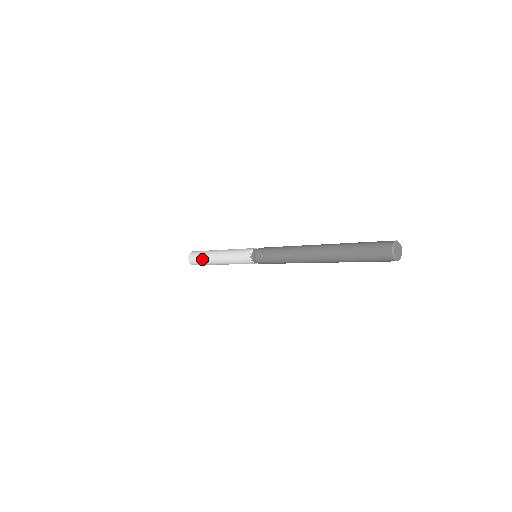
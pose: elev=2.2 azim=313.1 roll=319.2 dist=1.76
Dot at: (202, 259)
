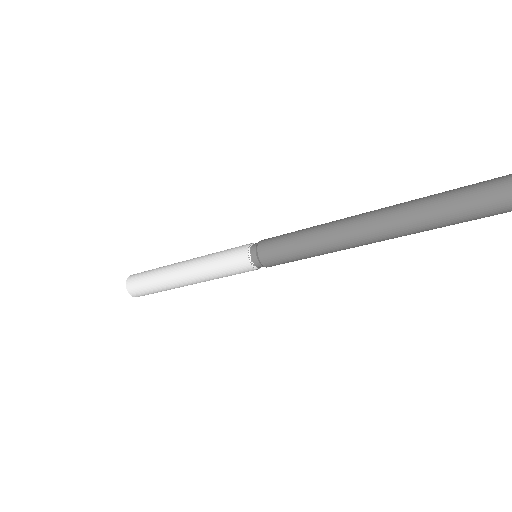
Dot at: (153, 280)
